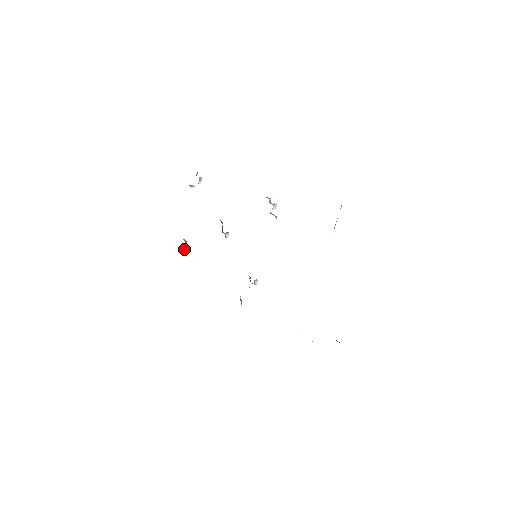
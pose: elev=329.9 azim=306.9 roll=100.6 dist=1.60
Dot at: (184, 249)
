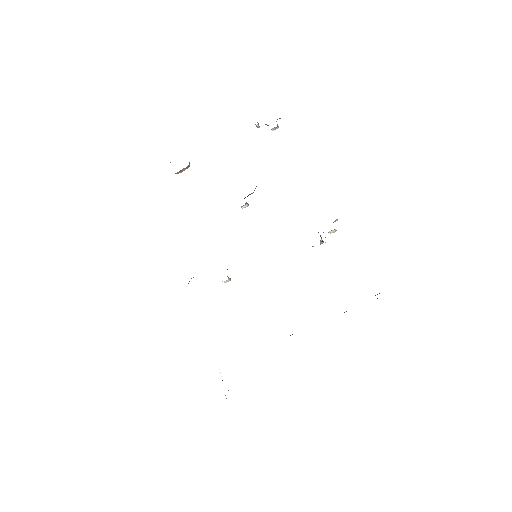
Dot at: occluded
